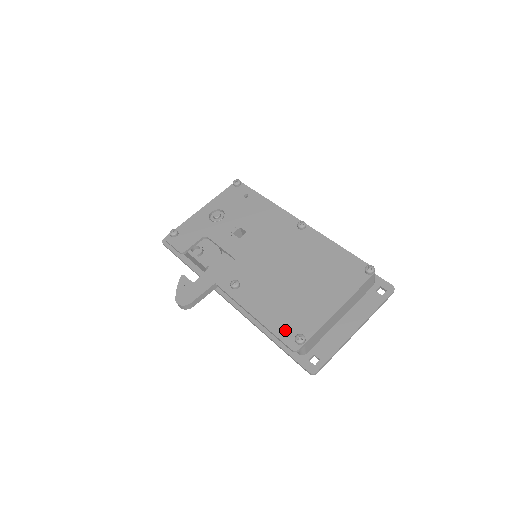
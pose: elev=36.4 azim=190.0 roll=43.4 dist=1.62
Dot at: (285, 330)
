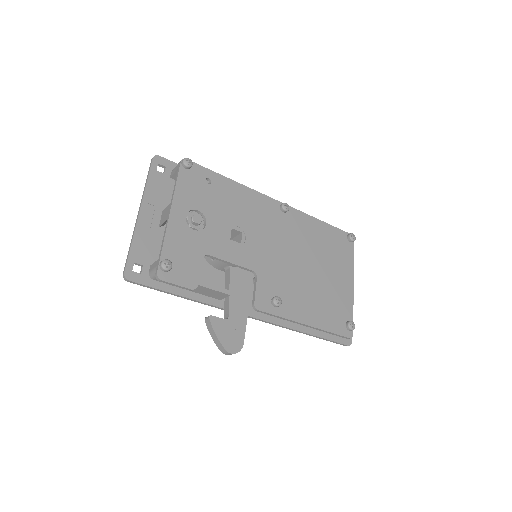
Dot at: (336, 324)
